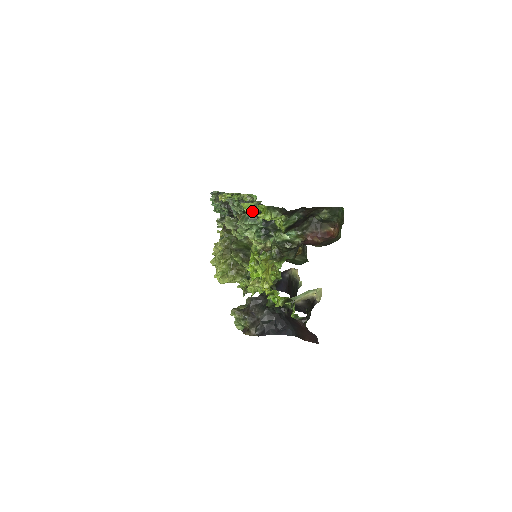
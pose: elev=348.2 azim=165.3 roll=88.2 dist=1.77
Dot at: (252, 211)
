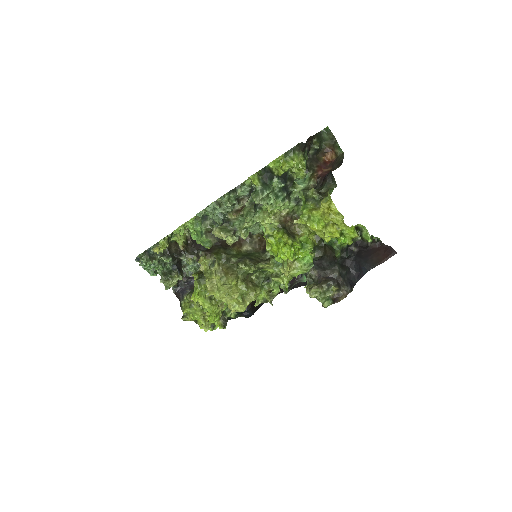
Dot at: (261, 181)
